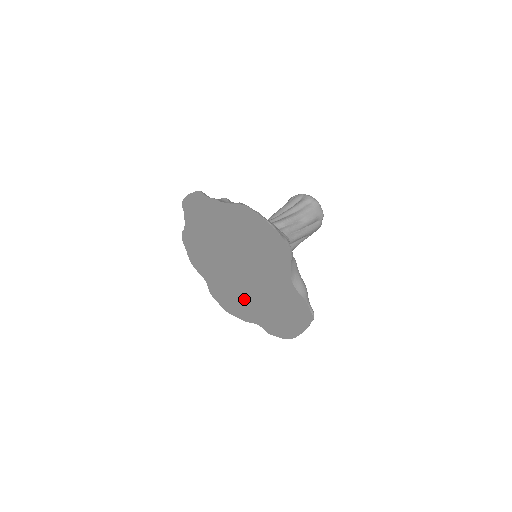
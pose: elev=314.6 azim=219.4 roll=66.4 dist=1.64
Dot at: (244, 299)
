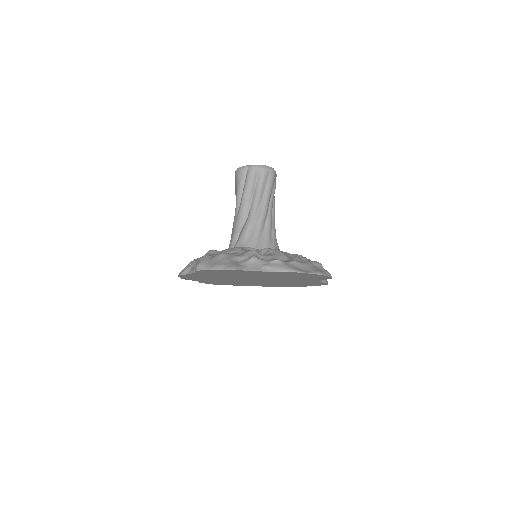
Dot at: (248, 283)
